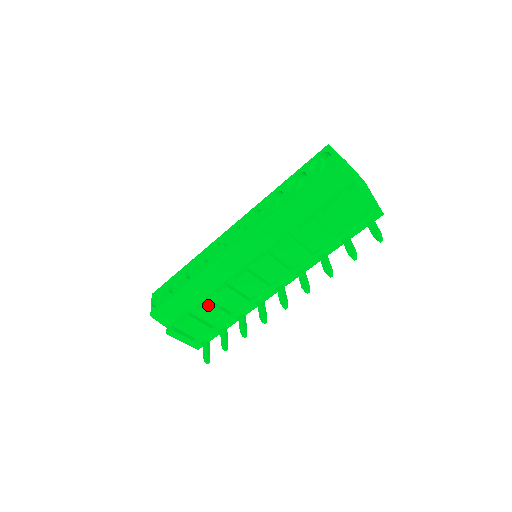
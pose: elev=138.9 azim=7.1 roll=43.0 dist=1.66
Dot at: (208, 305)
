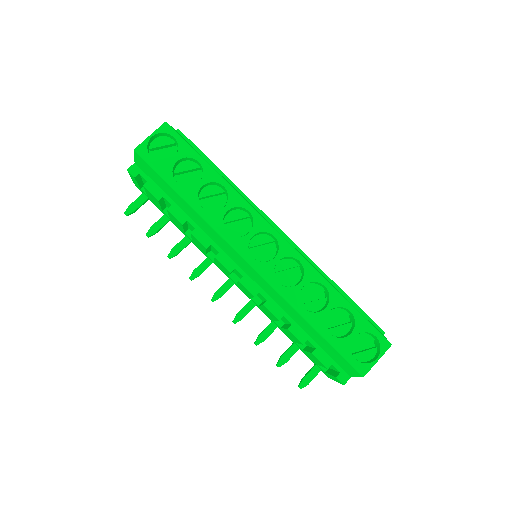
Dot at: (180, 222)
